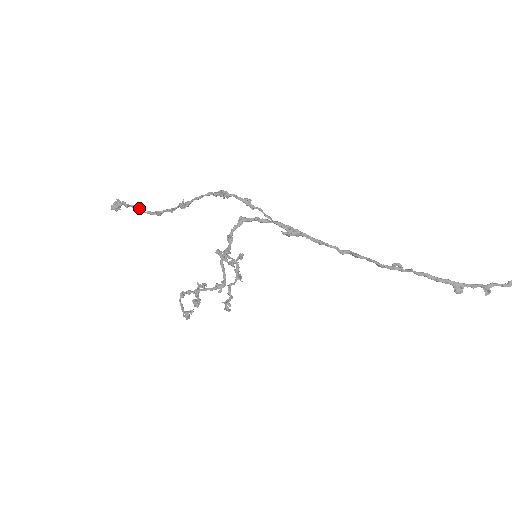
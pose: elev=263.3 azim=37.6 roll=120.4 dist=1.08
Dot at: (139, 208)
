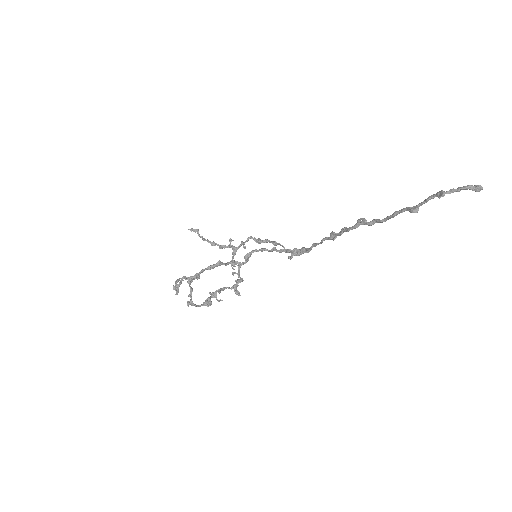
Dot at: (204, 238)
